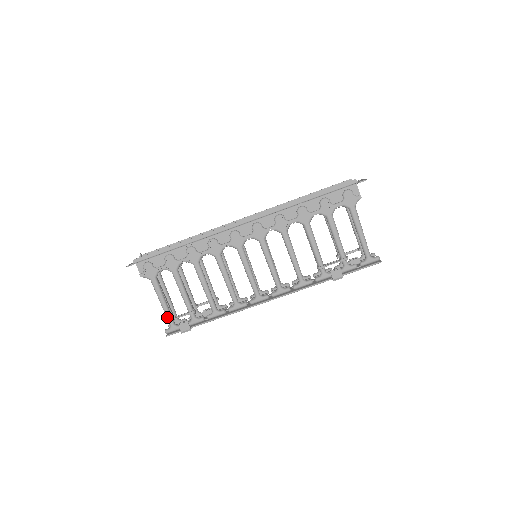
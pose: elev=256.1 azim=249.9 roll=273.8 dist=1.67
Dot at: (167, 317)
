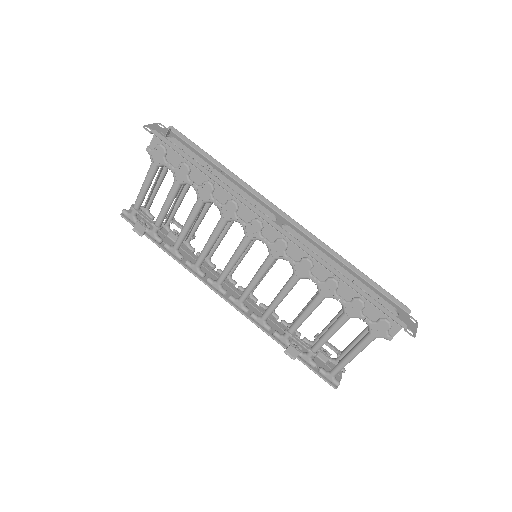
Dot at: (135, 204)
